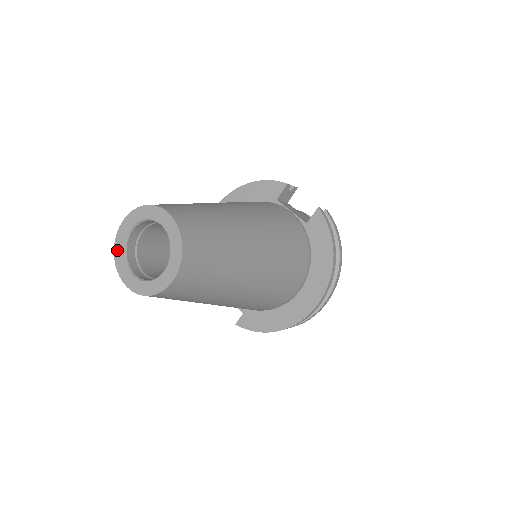
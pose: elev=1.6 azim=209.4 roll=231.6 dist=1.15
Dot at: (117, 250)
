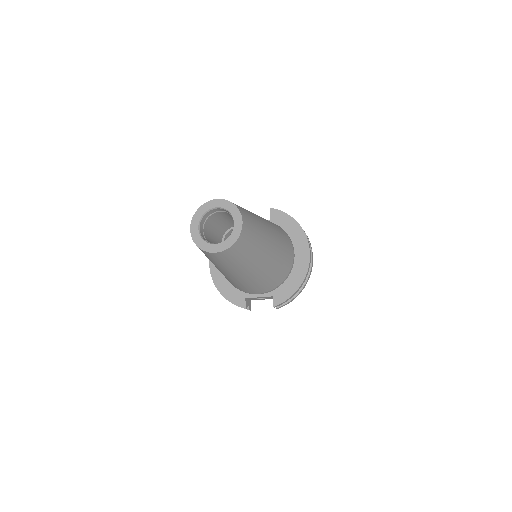
Dot at: (197, 242)
